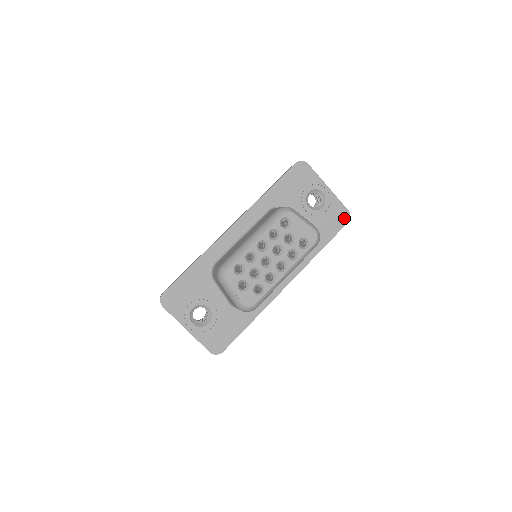
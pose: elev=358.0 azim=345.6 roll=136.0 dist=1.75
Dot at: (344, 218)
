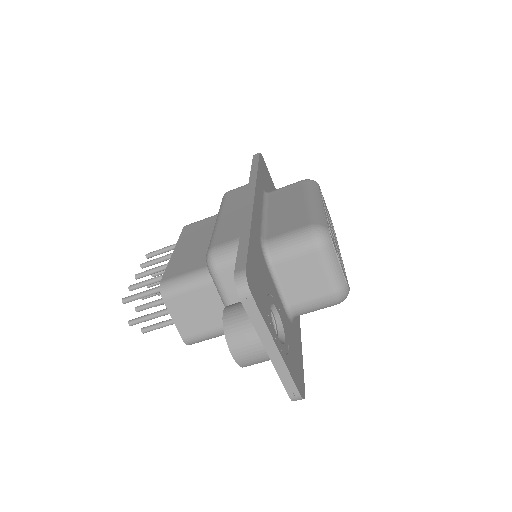
Dot at: occluded
